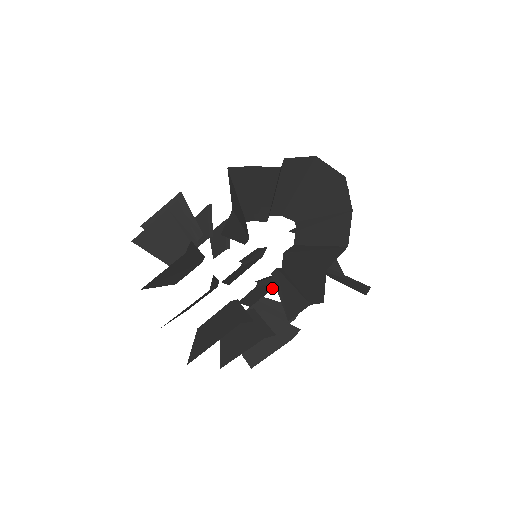
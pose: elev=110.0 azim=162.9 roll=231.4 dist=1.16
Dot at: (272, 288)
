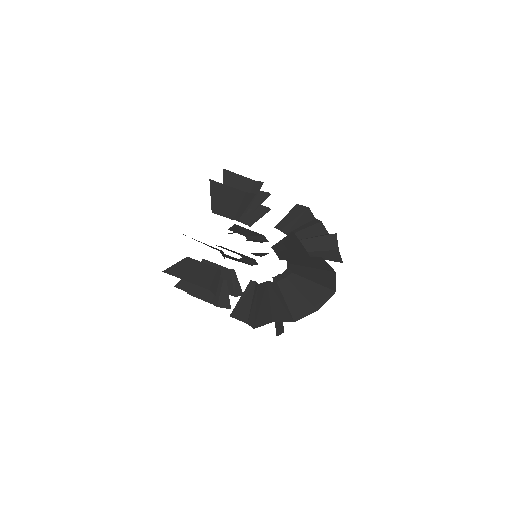
Dot at: (245, 263)
